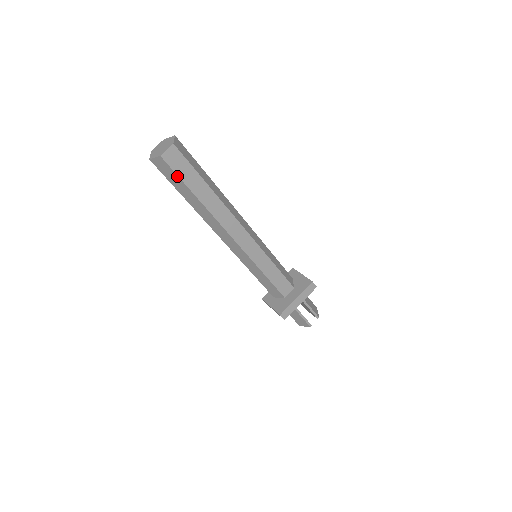
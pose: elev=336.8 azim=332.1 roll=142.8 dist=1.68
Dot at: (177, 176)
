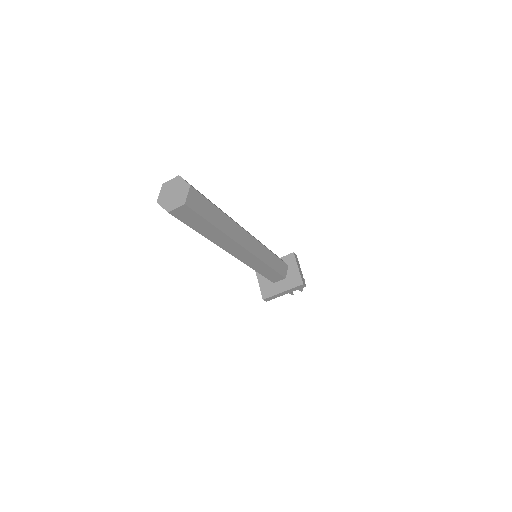
Dot at: (184, 223)
